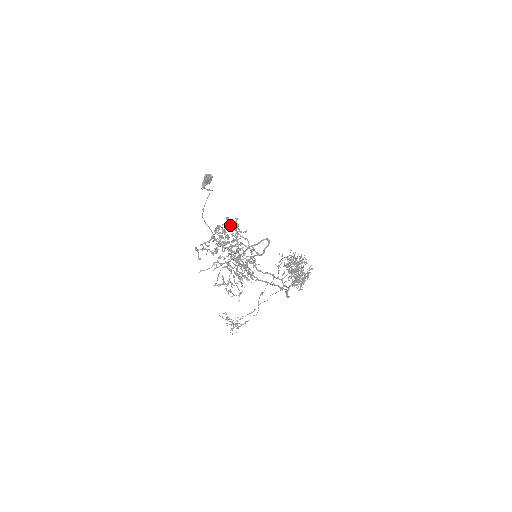
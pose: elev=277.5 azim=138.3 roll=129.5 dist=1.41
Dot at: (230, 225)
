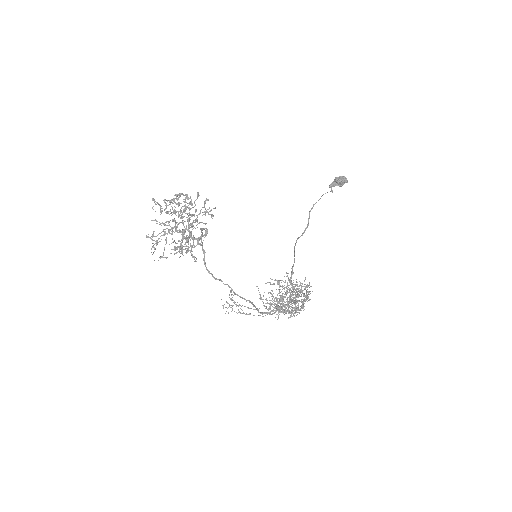
Dot at: (191, 199)
